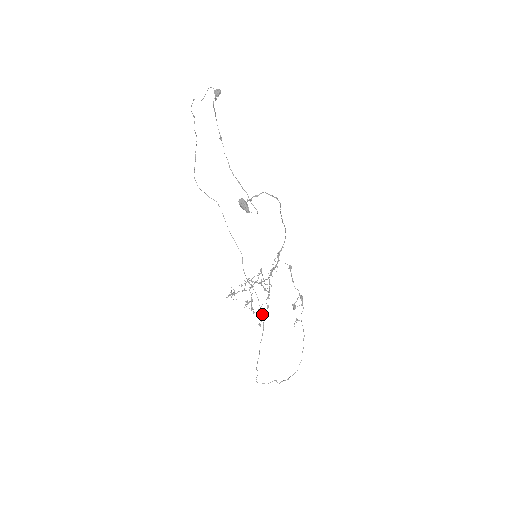
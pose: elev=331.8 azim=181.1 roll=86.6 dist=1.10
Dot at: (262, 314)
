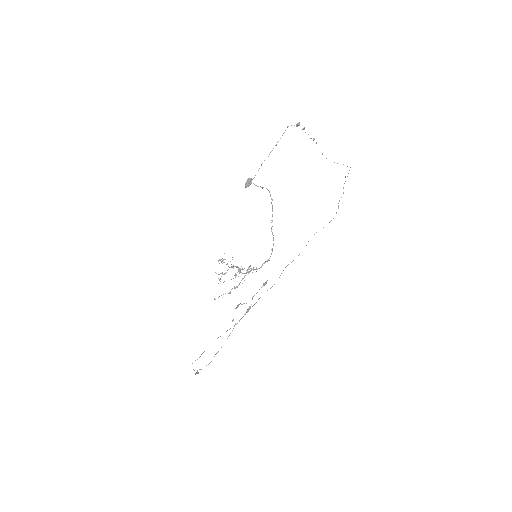
Dot at: (239, 321)
